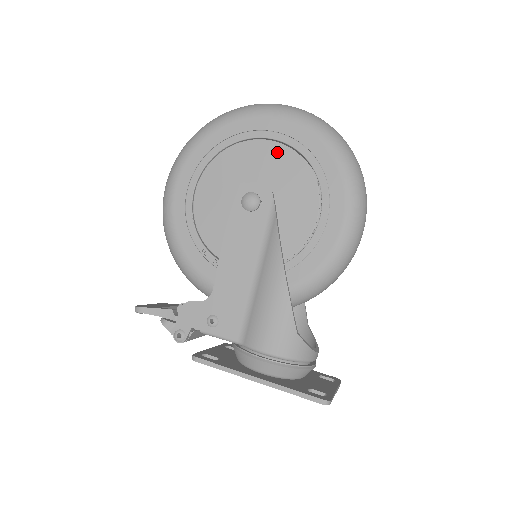
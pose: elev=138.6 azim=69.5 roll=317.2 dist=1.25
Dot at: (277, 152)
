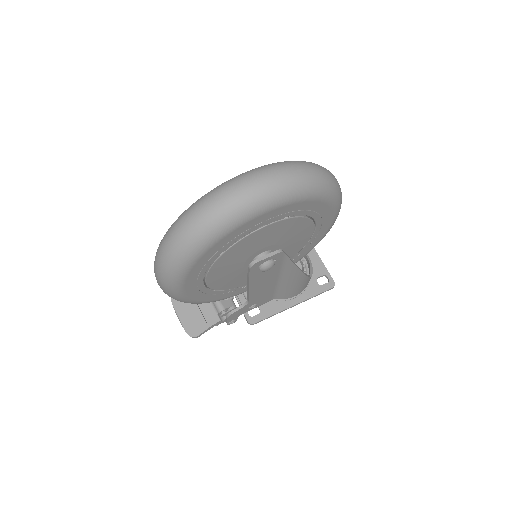
Dot at: (275, 228)
